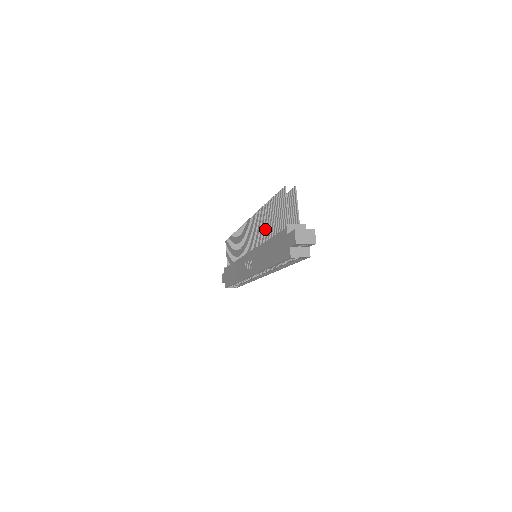
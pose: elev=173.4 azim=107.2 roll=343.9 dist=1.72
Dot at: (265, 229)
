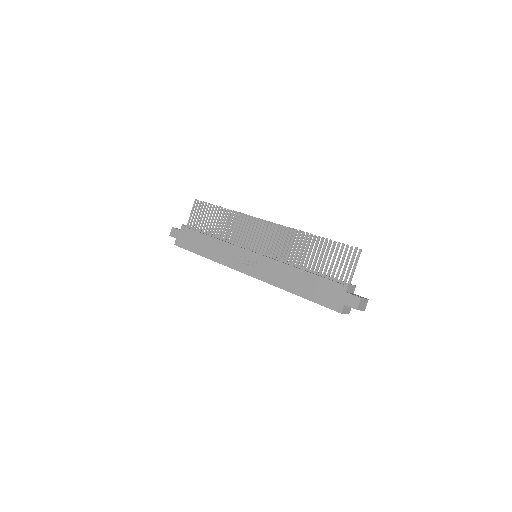
Dot at: (297, 253)
